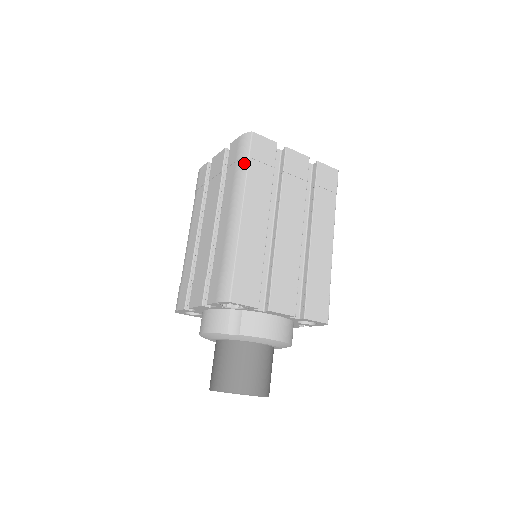
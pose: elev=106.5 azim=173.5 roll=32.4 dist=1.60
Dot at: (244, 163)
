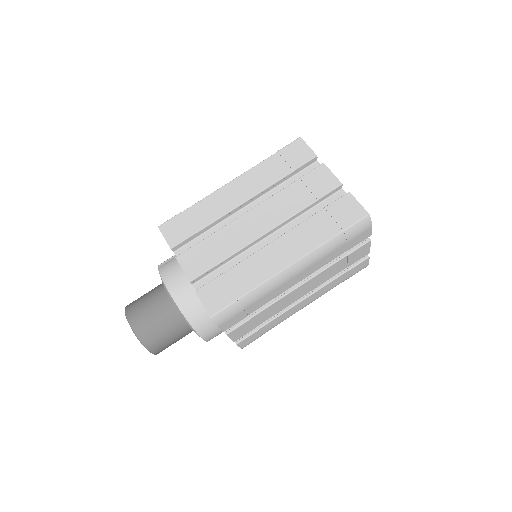
Dot at: (272, 155)
